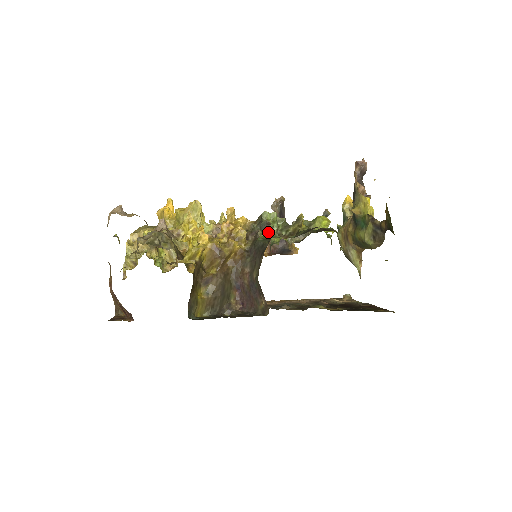
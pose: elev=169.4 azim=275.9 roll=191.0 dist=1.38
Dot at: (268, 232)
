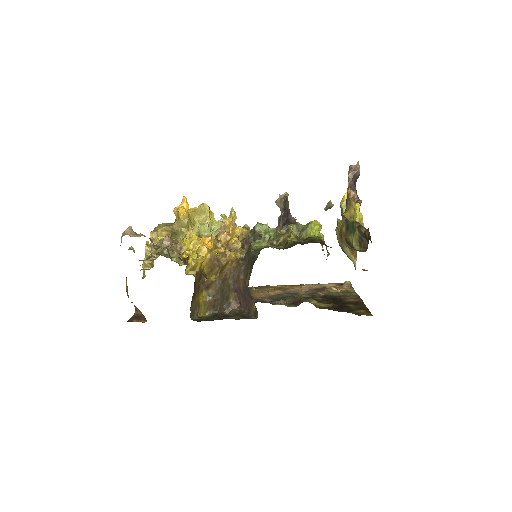
Dot at: (260, 242)
